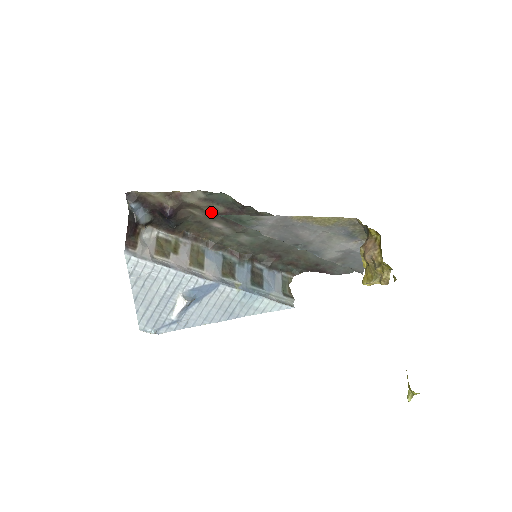
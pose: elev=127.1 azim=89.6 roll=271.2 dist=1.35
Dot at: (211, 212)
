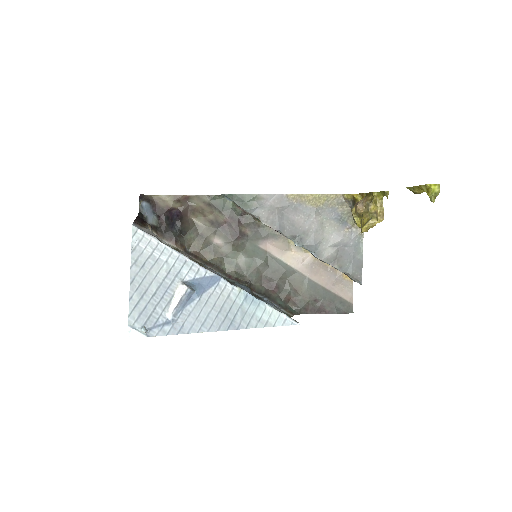
Dot at: (213, 221)
